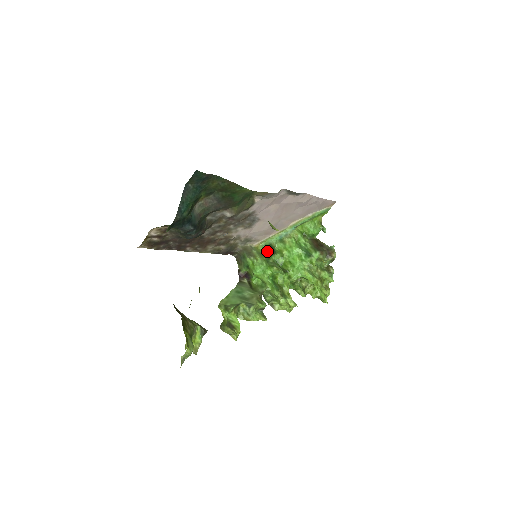
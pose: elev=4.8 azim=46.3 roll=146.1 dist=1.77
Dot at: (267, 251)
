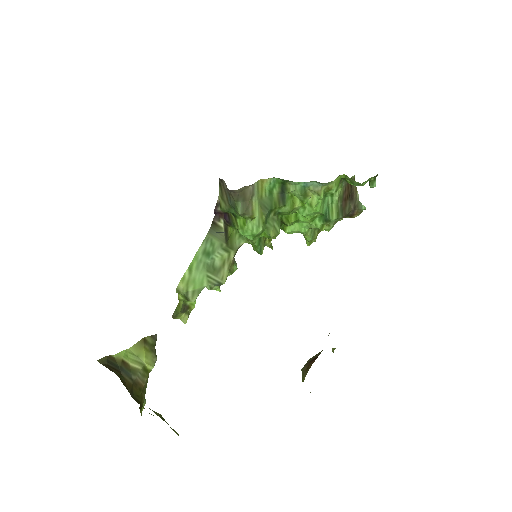
Dot at: (274, 192)
